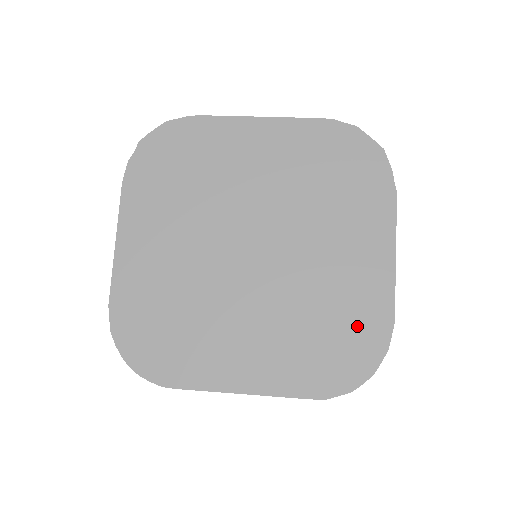
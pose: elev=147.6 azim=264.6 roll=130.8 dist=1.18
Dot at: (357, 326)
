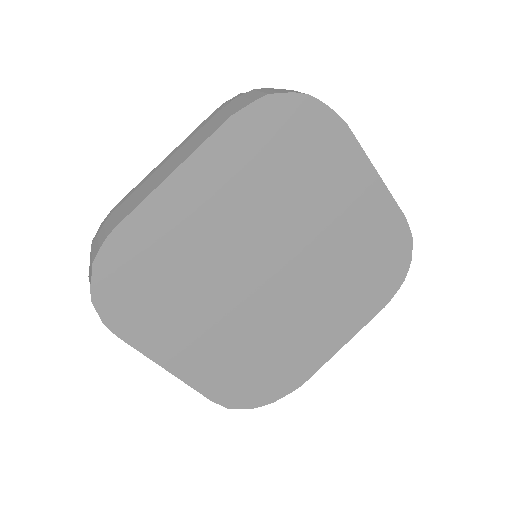
Dot at: (383, 245)
